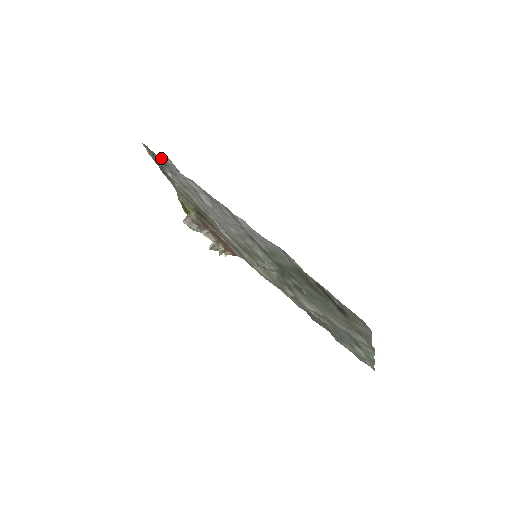
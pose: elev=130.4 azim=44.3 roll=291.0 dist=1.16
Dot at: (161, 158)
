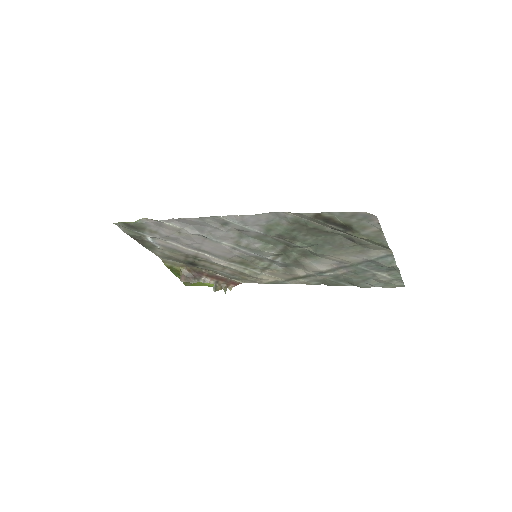
Dot at: (137, 223)
